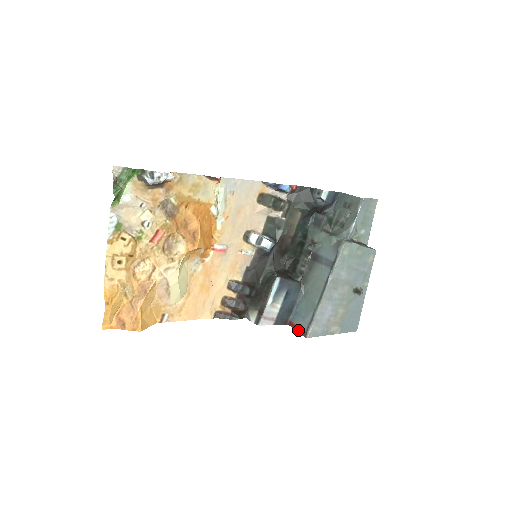
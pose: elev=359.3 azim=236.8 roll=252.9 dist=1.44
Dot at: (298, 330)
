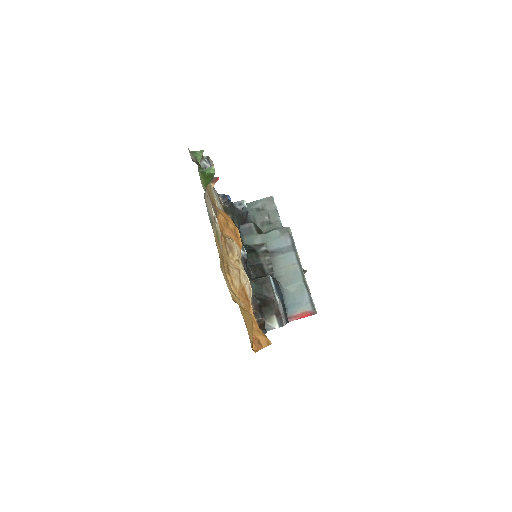
Dot at: (304, 316)
